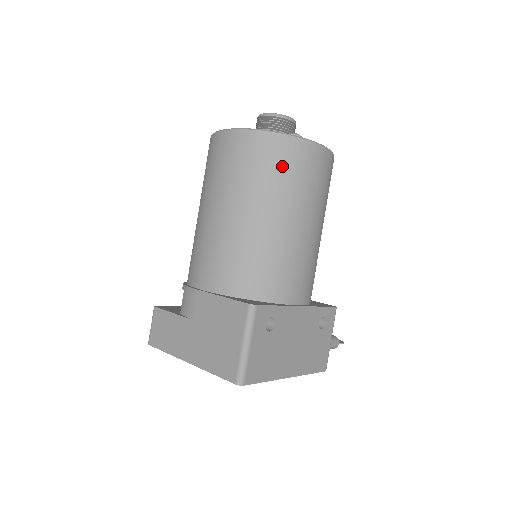
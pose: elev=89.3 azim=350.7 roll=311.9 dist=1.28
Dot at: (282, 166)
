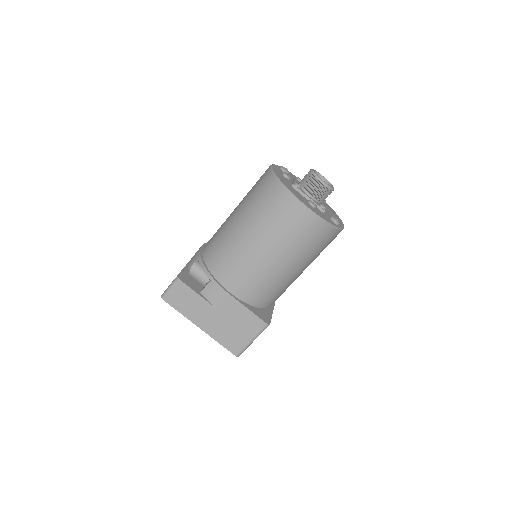
Dot at: (322, 244)
